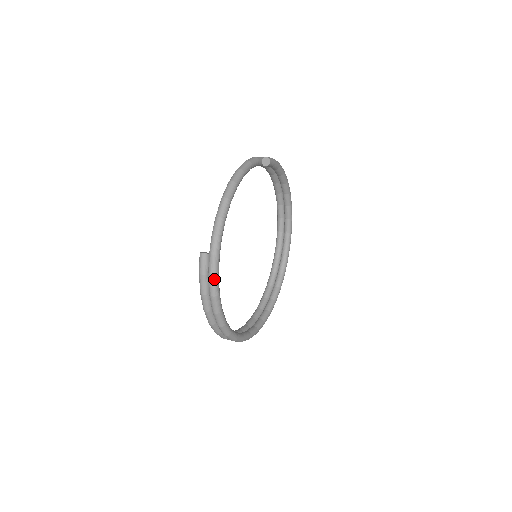
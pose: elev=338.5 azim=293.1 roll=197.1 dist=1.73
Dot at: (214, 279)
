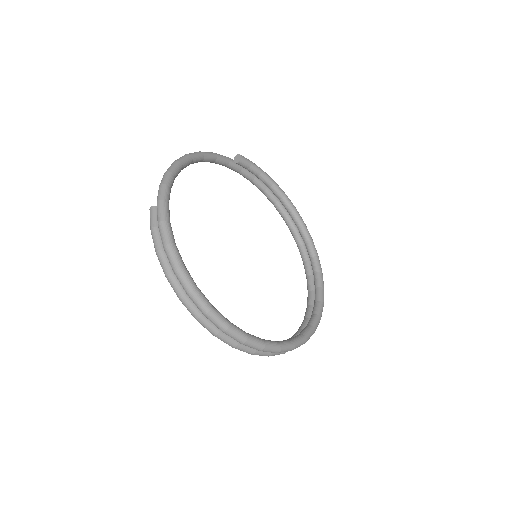
Dot at: (162, 224)
